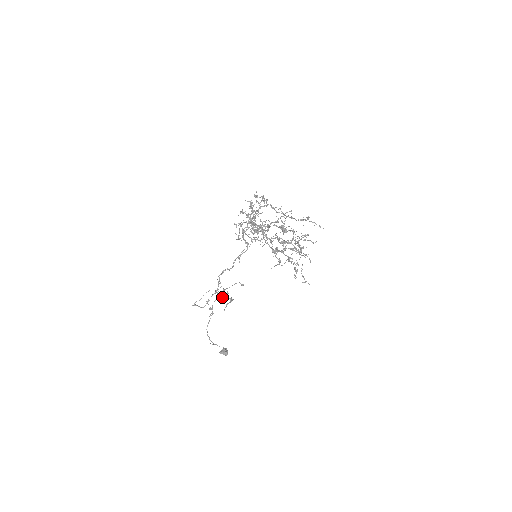
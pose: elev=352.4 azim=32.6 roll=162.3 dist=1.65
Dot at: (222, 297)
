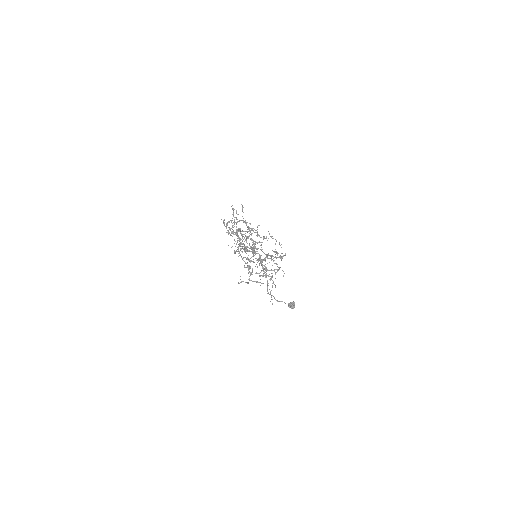
Dot at: occluded
